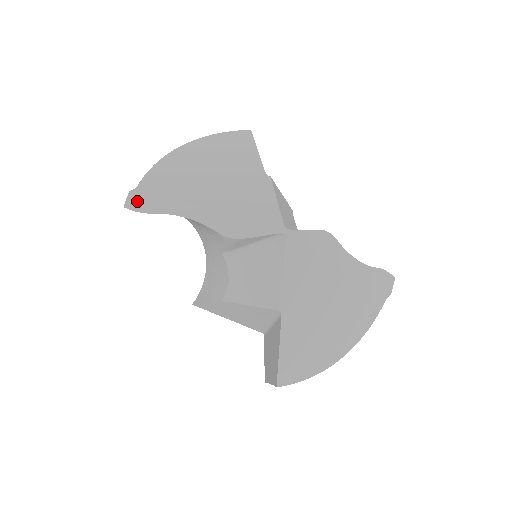
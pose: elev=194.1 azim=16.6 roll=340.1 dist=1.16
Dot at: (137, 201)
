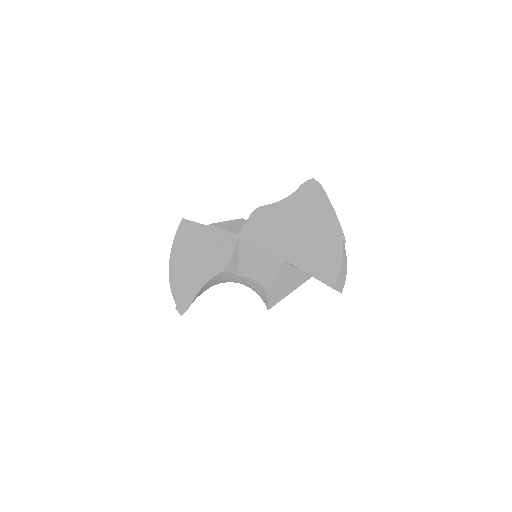
Dot at: (182, 307)
